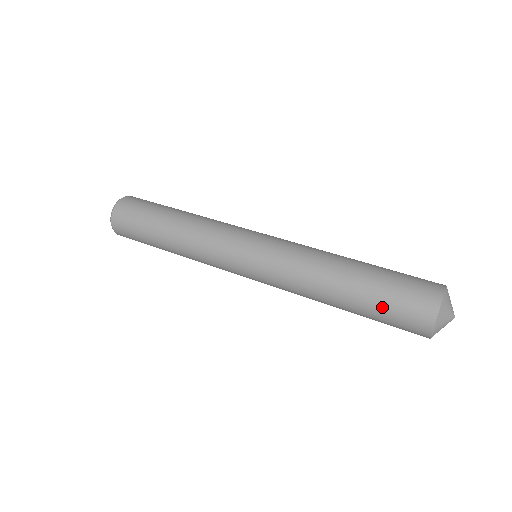
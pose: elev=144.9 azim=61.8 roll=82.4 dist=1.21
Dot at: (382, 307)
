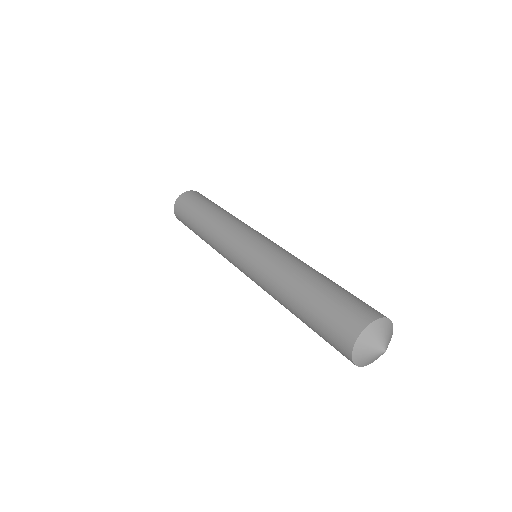
Dot at: (331, 300)
